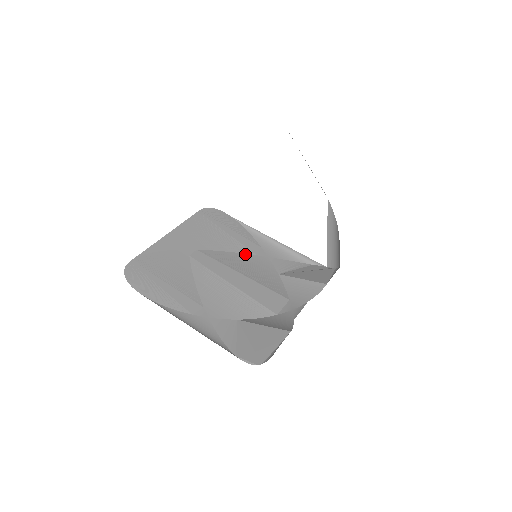
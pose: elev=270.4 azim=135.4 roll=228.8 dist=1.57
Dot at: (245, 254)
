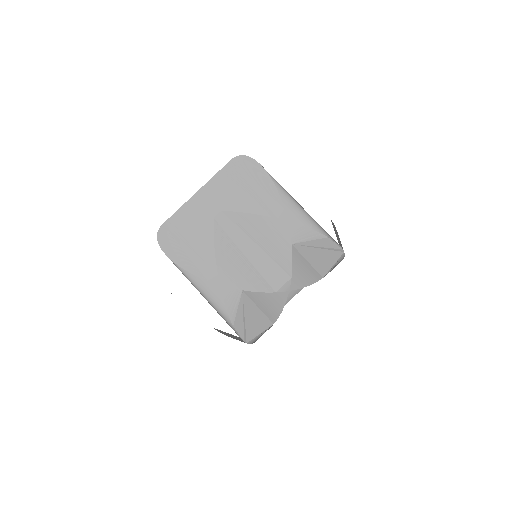
Dot at: (266, 217)
